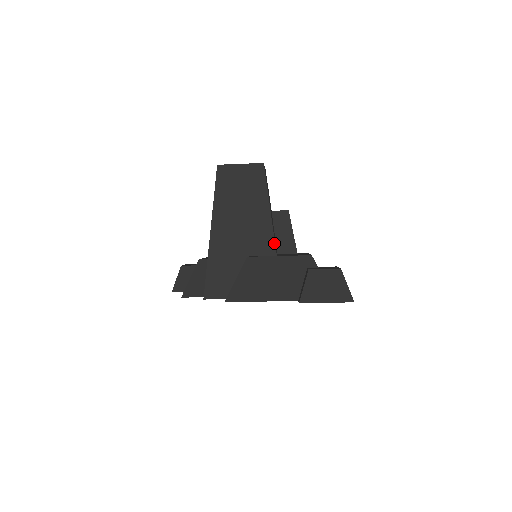
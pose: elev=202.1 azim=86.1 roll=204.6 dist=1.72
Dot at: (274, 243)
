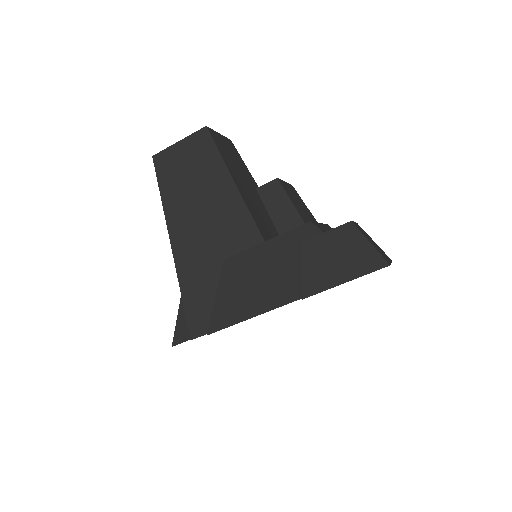
Dot at: (255, 226)
